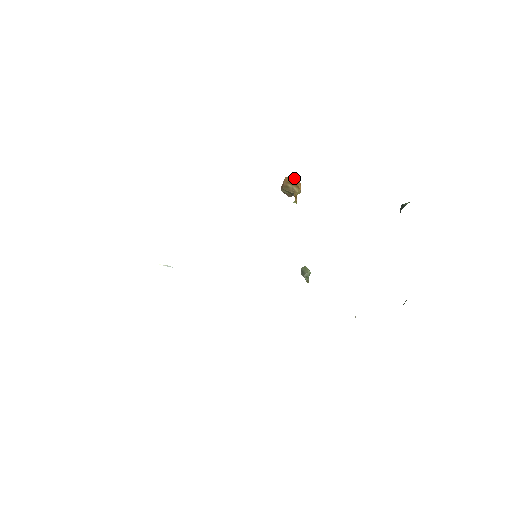
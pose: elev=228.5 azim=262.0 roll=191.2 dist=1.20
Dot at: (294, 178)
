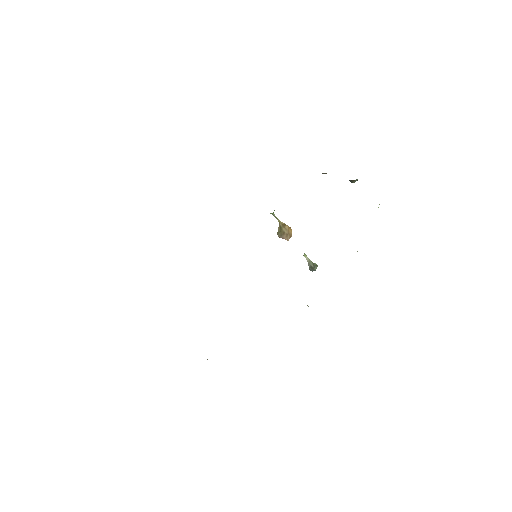
Dot at: occluded
